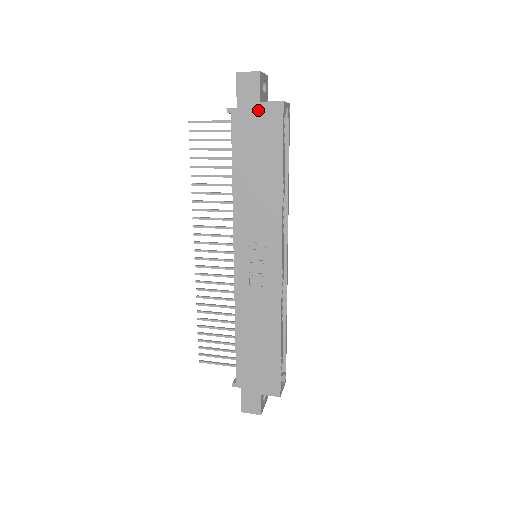
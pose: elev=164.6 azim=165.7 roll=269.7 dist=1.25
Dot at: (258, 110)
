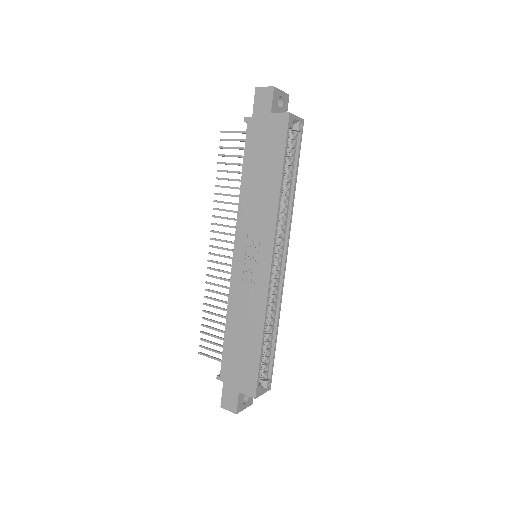
Dot at: (268, 120)
